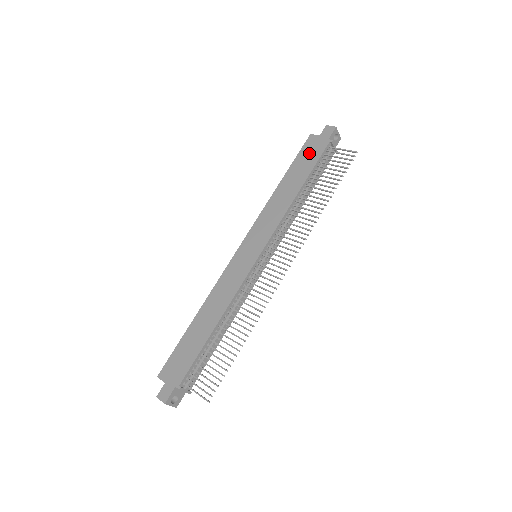
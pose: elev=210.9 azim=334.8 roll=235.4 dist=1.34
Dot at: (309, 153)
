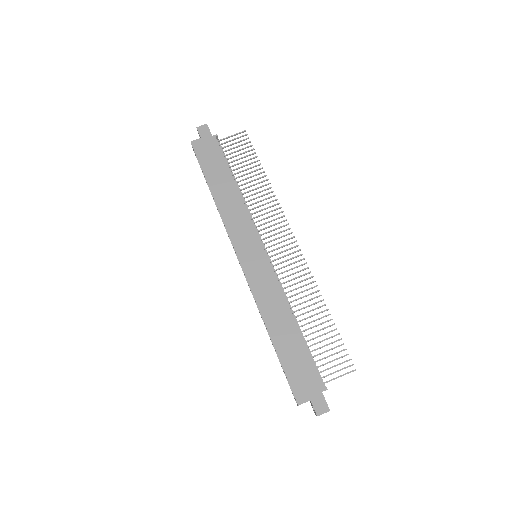
Dot at: (209, 155)
